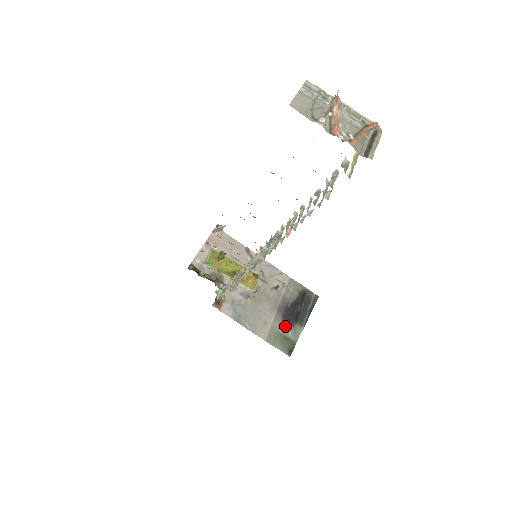
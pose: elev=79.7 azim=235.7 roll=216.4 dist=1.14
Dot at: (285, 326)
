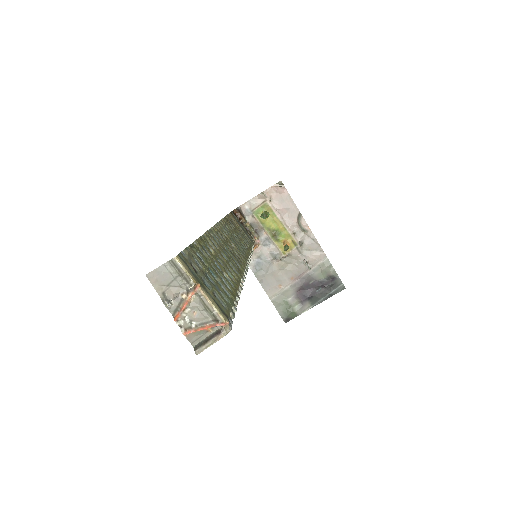
Dot at: (296, 297)
